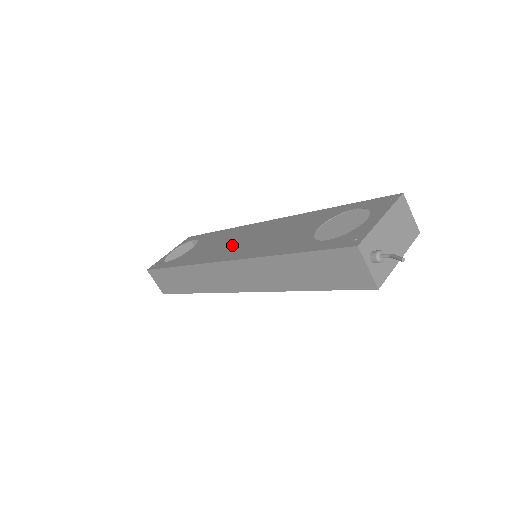
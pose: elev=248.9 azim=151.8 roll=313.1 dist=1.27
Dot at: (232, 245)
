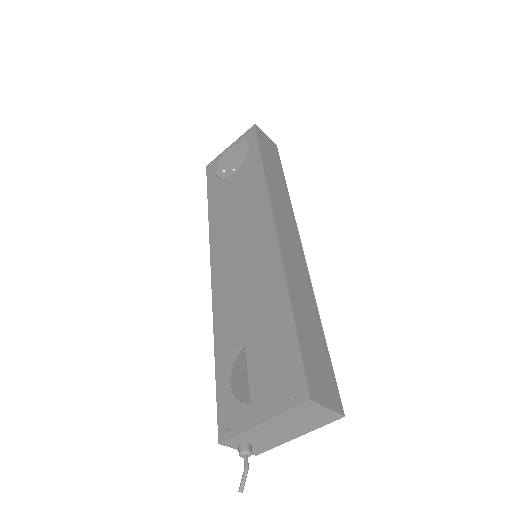
Dot at: (233, 236)
